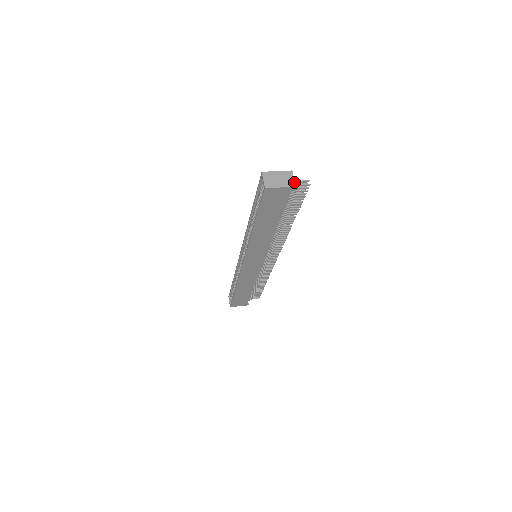
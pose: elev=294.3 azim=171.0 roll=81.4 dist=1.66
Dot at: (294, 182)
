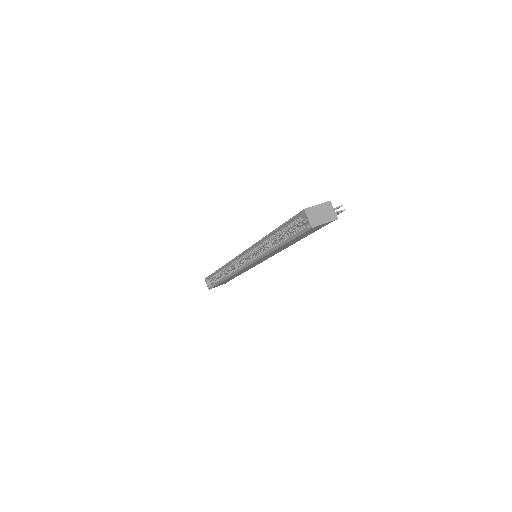
Dot at: (335, 214)
